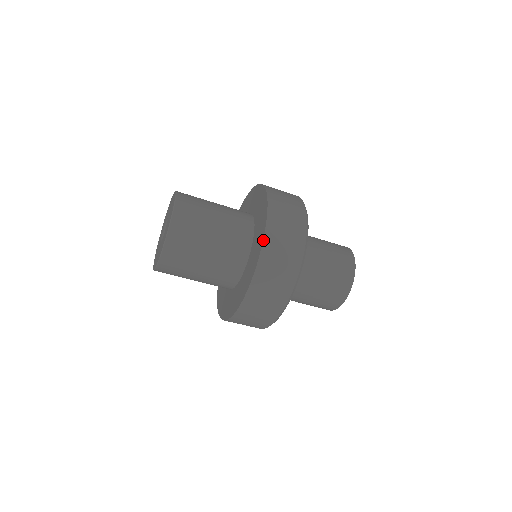
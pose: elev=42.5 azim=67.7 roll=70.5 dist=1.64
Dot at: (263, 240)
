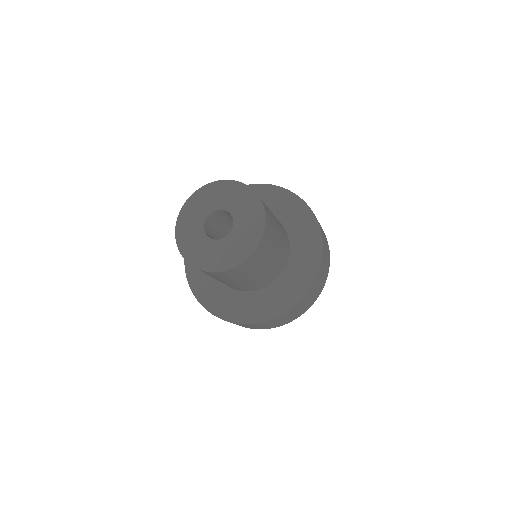
Dot at: (257, 324)
